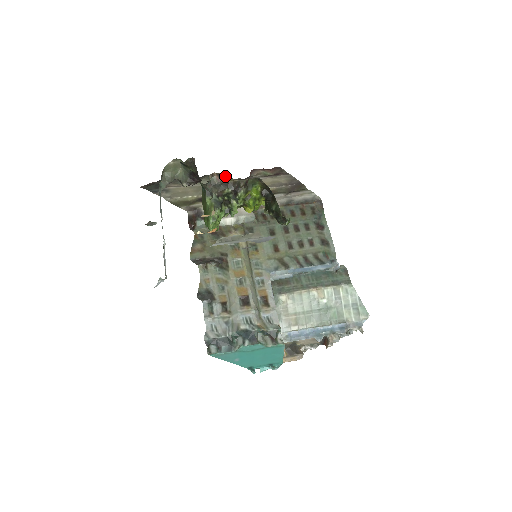
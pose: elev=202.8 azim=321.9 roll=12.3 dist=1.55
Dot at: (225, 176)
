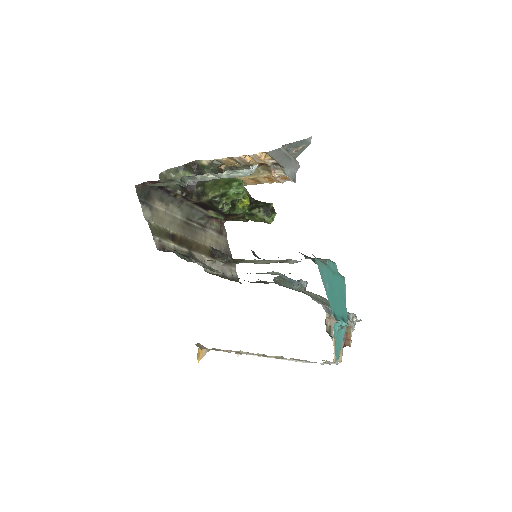
Dot at: occluded
